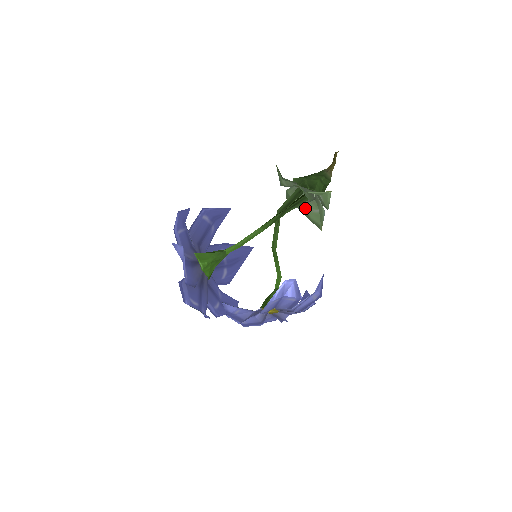
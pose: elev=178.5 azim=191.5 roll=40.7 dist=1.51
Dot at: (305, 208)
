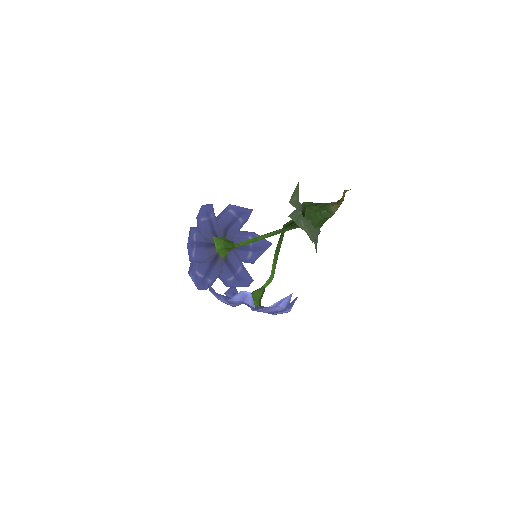
Dot at: occluded
